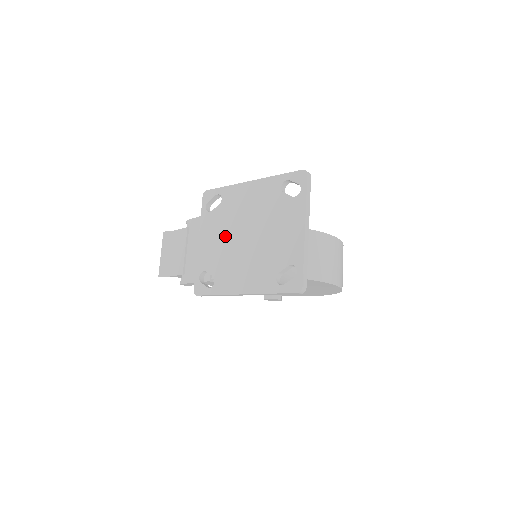
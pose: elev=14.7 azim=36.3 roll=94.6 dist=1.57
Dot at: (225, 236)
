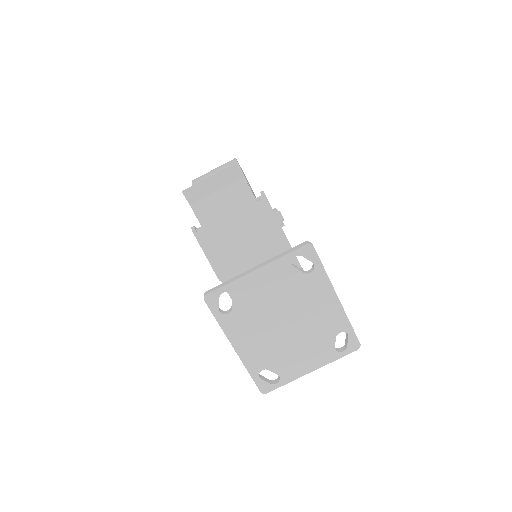
Dot at: (276, 300)
